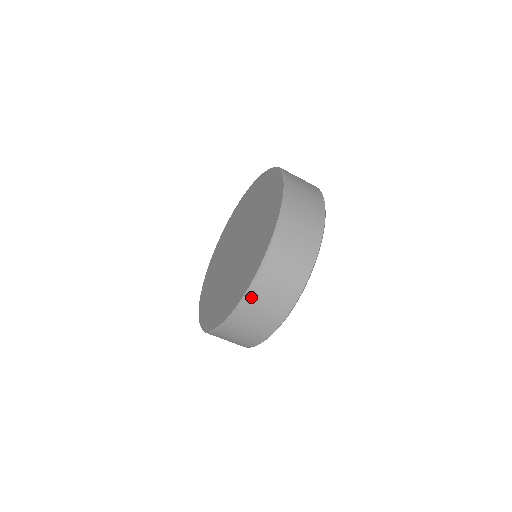
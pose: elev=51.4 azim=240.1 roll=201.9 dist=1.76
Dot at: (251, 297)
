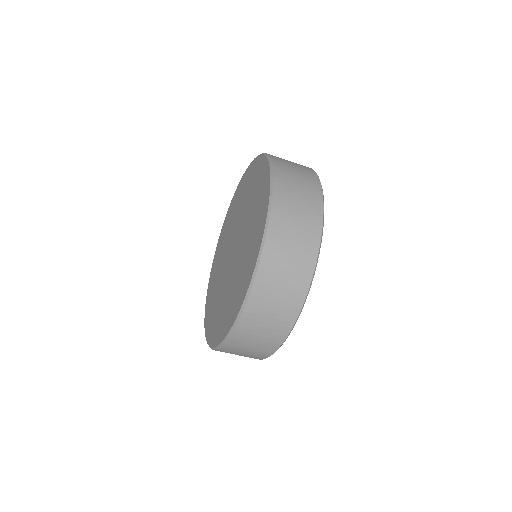
Dot at: (239, 330)
